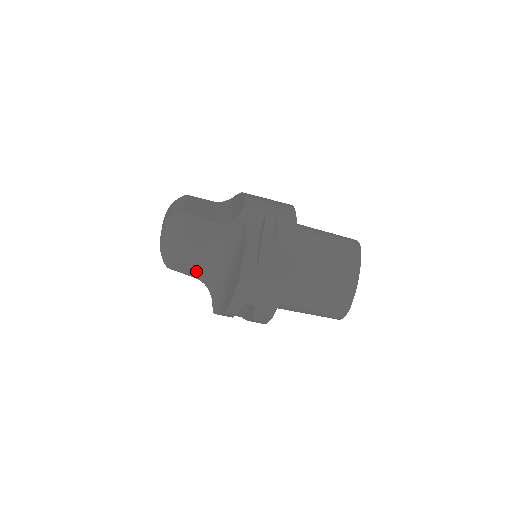
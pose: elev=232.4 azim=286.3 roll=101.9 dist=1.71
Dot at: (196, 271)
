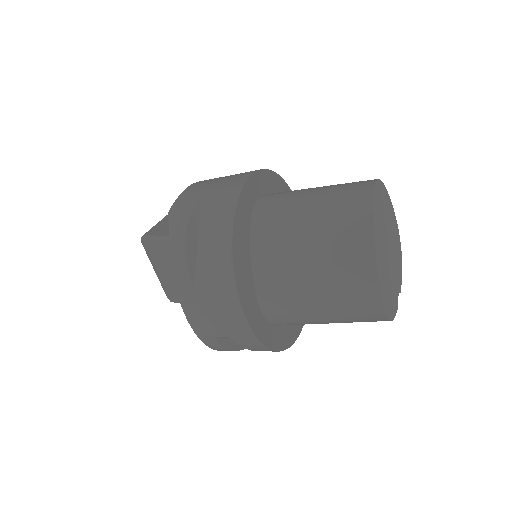
Dot at: occluded
